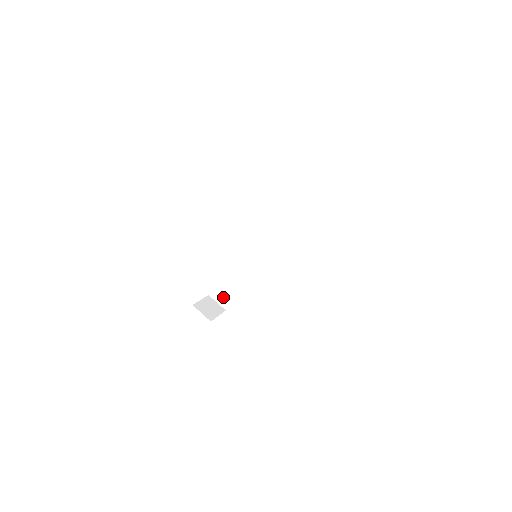
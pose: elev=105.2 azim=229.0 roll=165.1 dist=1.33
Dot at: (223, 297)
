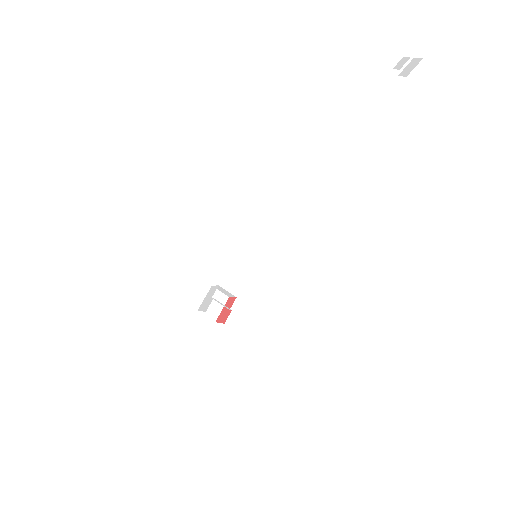
Dot at: (225, 292)
